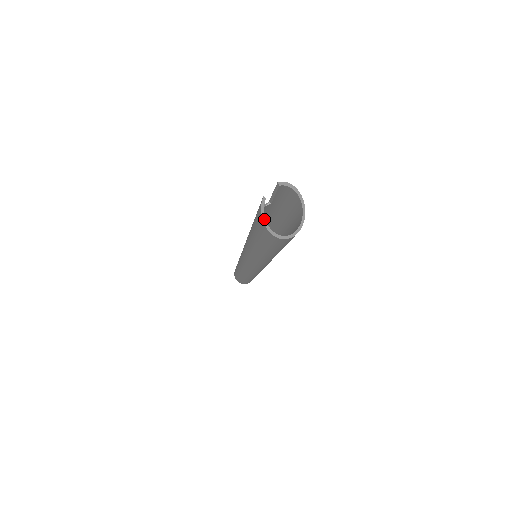
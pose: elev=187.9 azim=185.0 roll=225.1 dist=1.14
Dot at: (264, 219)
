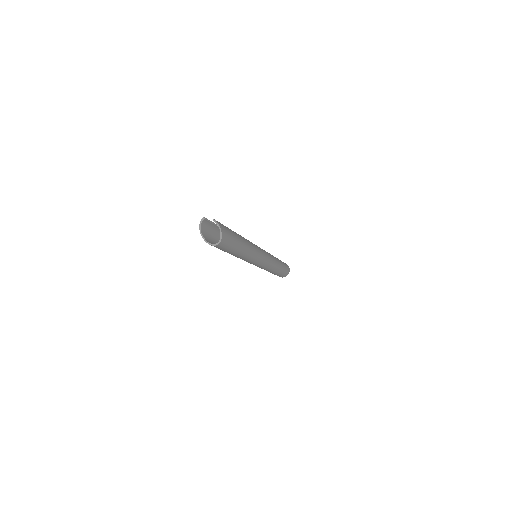
Dot at: (200, 225)
